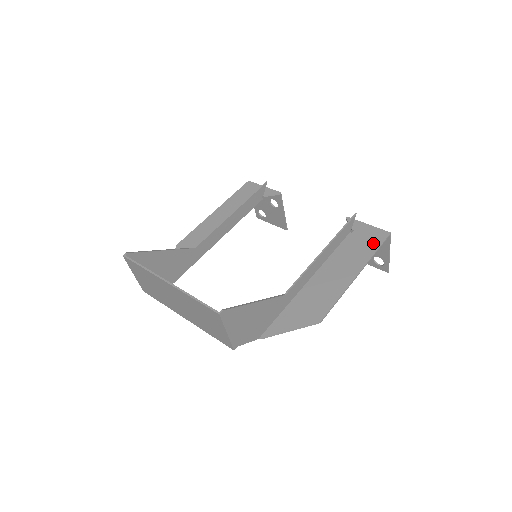
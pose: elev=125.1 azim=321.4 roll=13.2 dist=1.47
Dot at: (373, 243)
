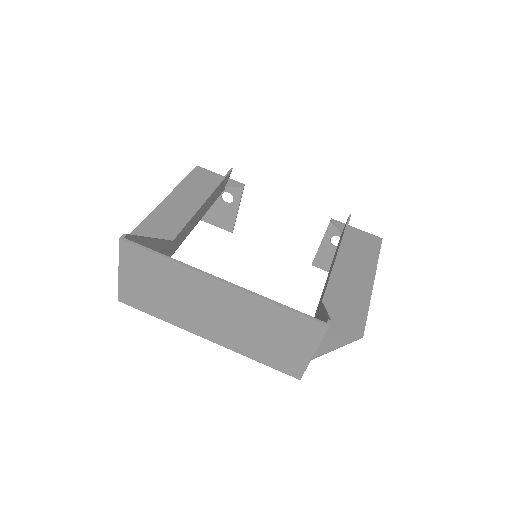
Dot at: (372, 248)
